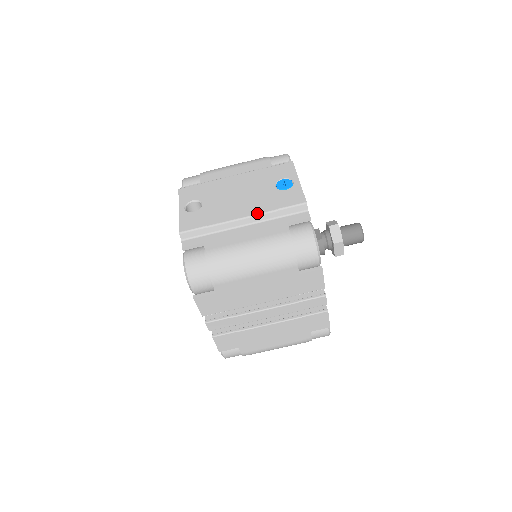
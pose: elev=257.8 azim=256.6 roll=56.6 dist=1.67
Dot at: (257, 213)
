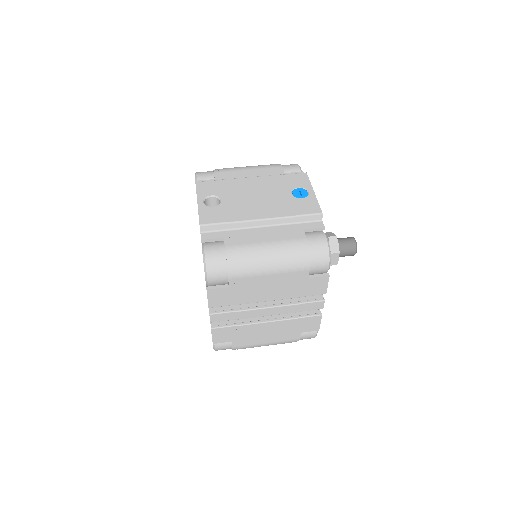
Dot at: (276, 216)
